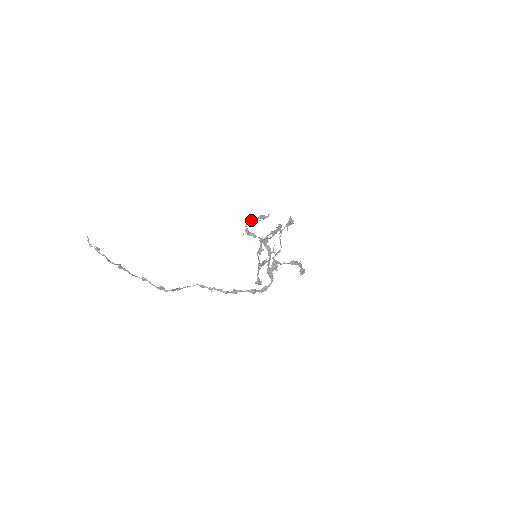
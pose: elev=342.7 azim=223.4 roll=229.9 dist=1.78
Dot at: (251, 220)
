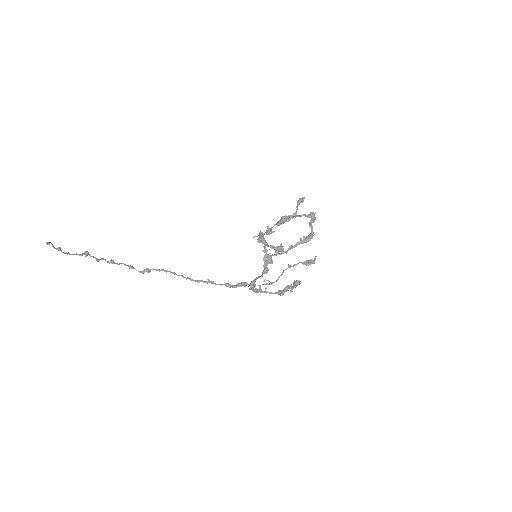
Dot at: (264, 244)
